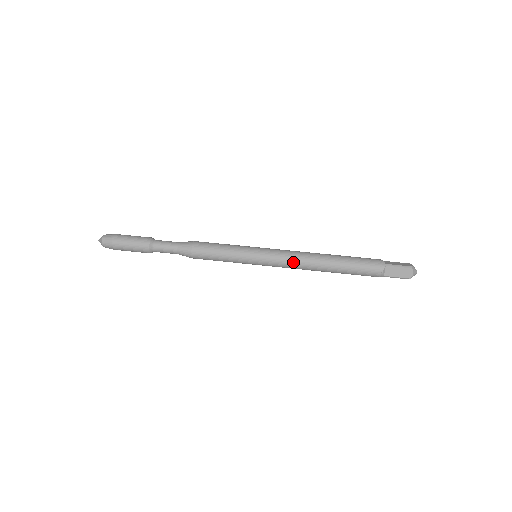
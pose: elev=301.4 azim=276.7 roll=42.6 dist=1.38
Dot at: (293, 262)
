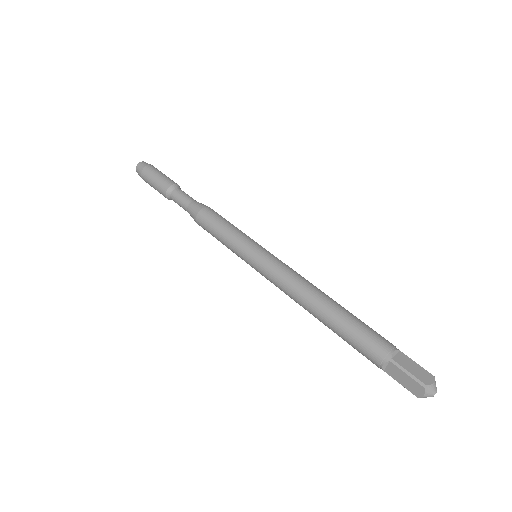
Dot at: (283, 287)
